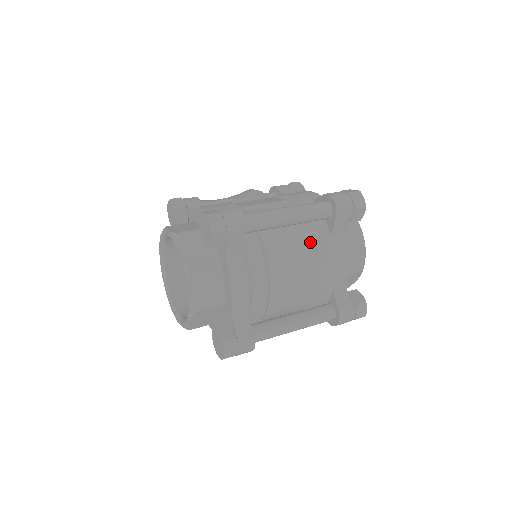
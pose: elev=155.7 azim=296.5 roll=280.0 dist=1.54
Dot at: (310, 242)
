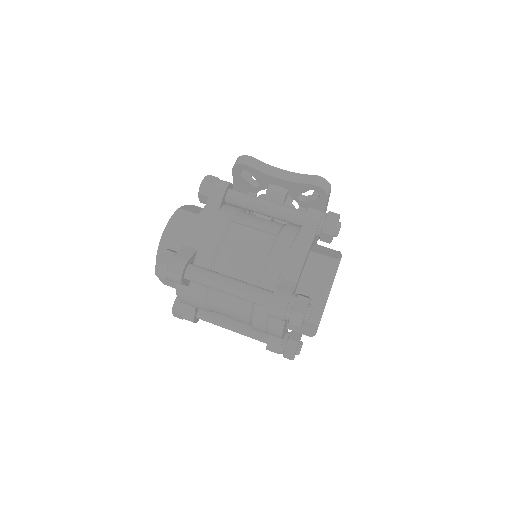
Dot at: (251, 307)
